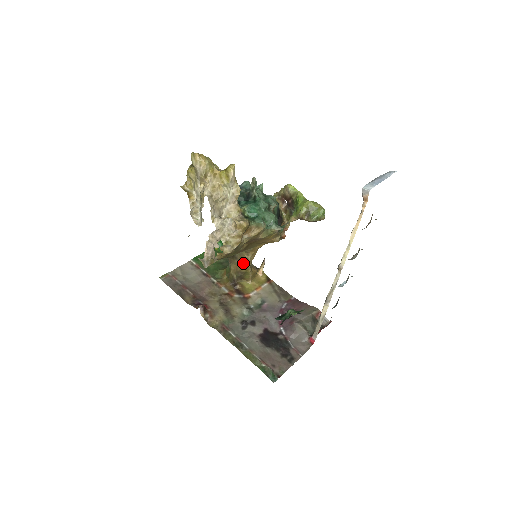
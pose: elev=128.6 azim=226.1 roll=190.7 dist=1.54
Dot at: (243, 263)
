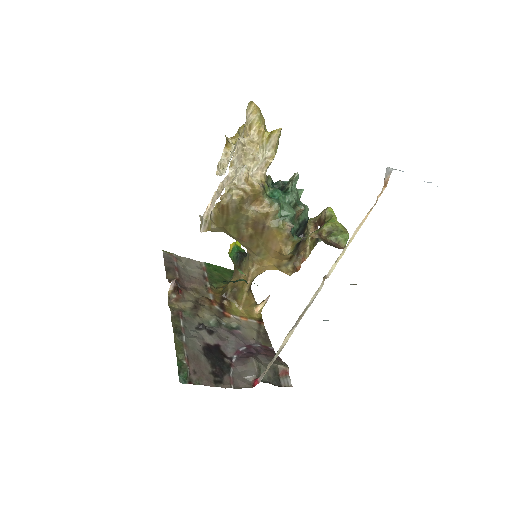
Dot at: (244, 278)
